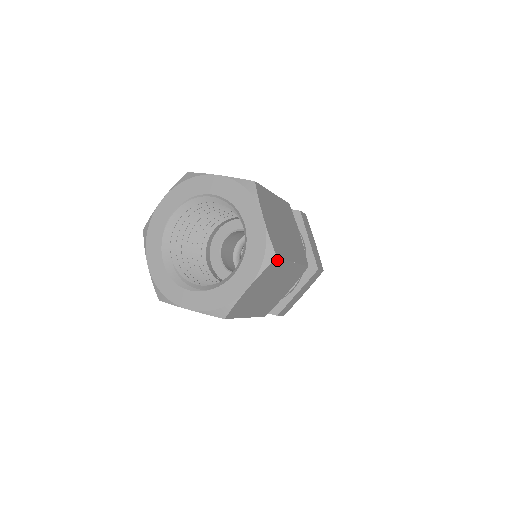
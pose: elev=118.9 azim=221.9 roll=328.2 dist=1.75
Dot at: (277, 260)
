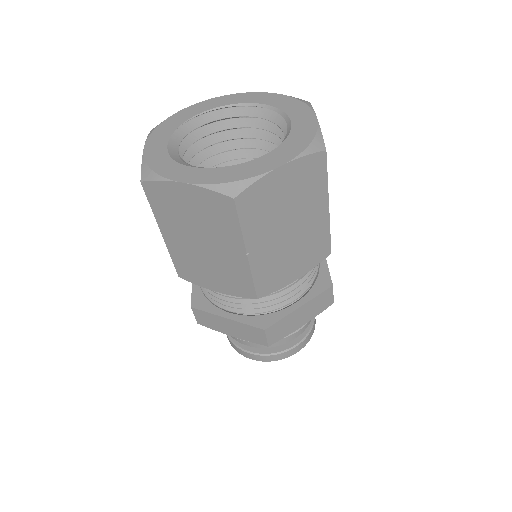
Dot at: (323, 158)
